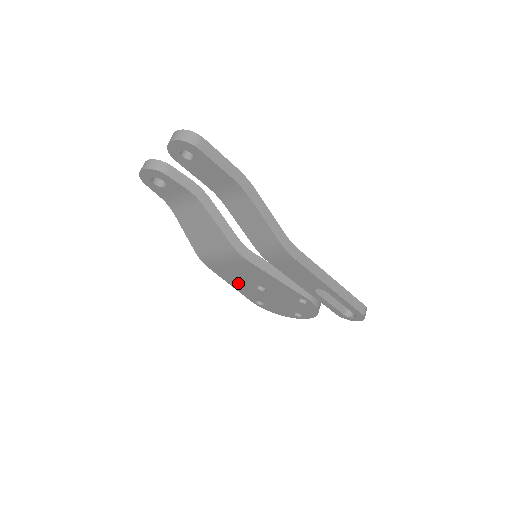
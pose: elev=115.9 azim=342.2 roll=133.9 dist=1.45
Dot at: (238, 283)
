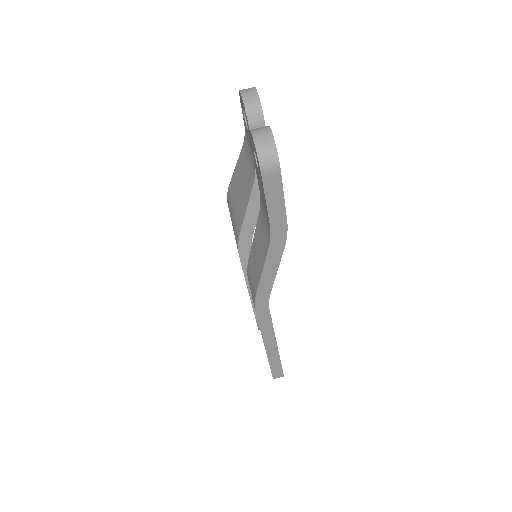
Dot at: occluded
